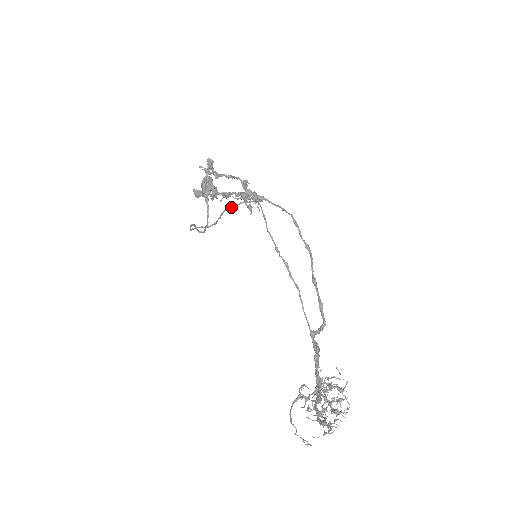
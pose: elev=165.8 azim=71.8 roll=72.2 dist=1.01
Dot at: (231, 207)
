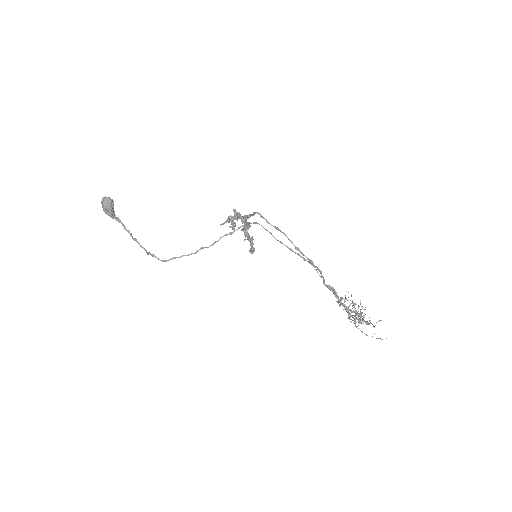
Dot at: (229, 234)
